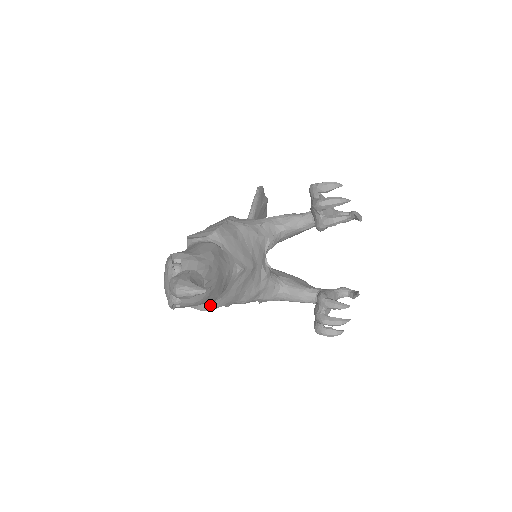
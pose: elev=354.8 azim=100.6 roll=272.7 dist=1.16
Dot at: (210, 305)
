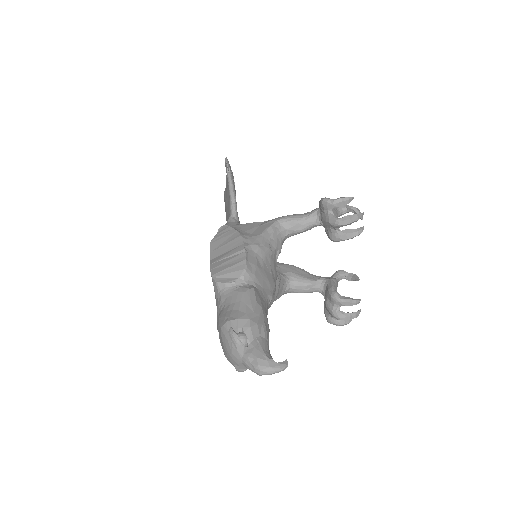
Dot at: occluded
